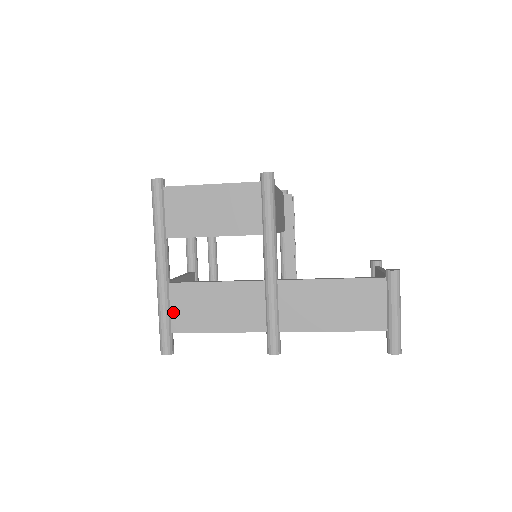
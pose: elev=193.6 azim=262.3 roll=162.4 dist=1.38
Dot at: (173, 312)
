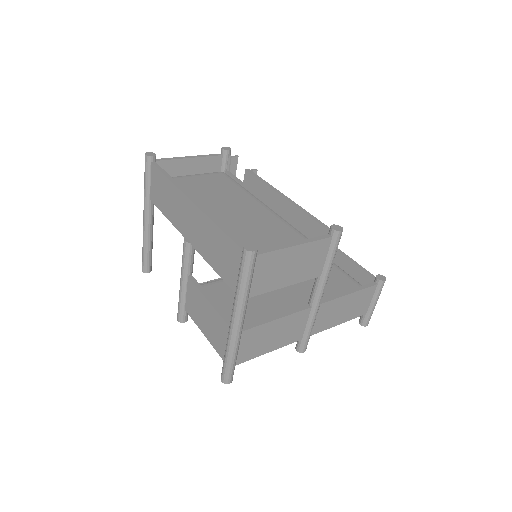
Dot at: (240, 351)
